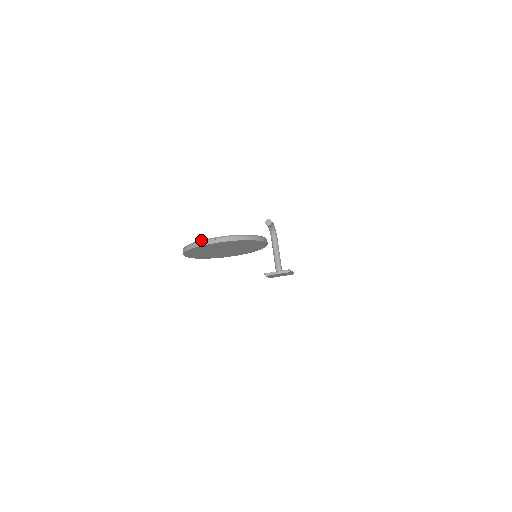
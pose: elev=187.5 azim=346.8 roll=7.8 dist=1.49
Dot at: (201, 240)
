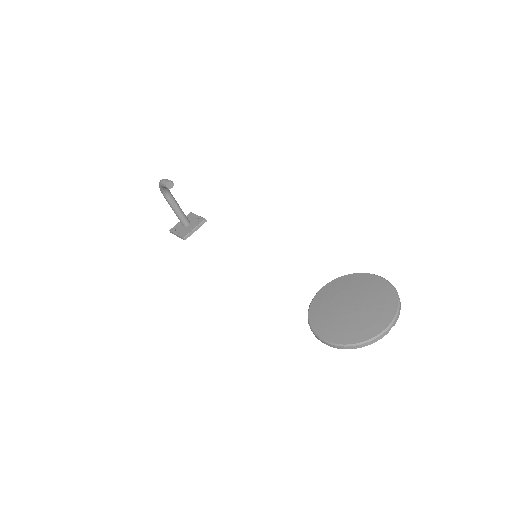
Dot at: (381, 334)
